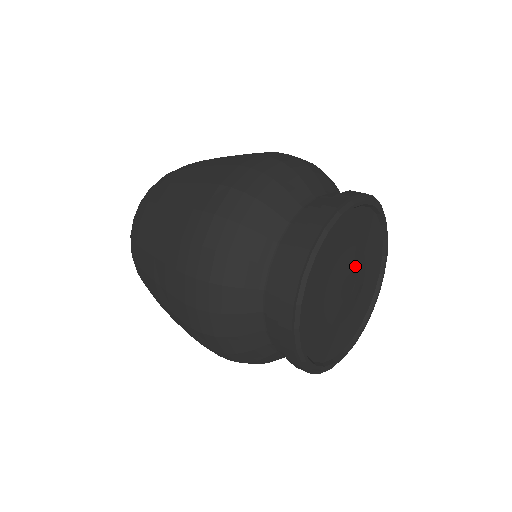
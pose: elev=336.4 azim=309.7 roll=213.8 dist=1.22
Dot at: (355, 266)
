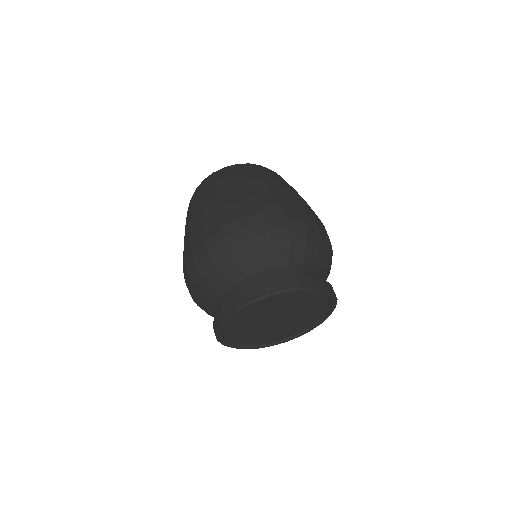
Dot at: (292, 317)
